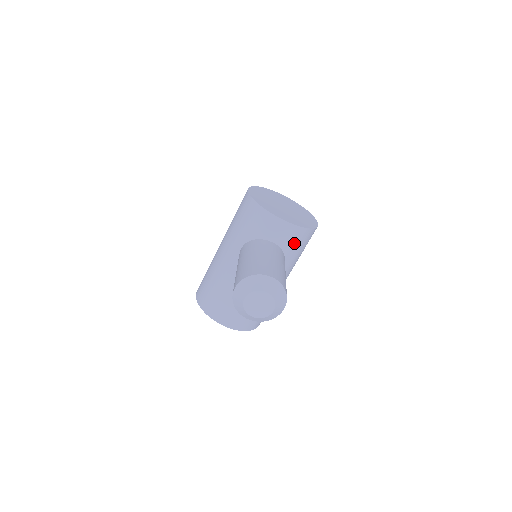
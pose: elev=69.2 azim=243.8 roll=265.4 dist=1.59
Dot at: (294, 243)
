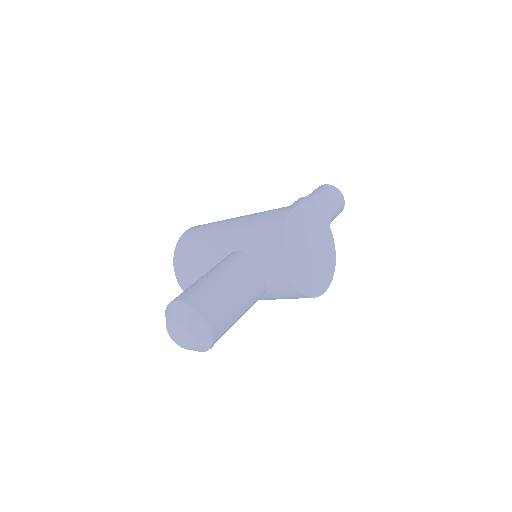
Dot at: (282, 293)
